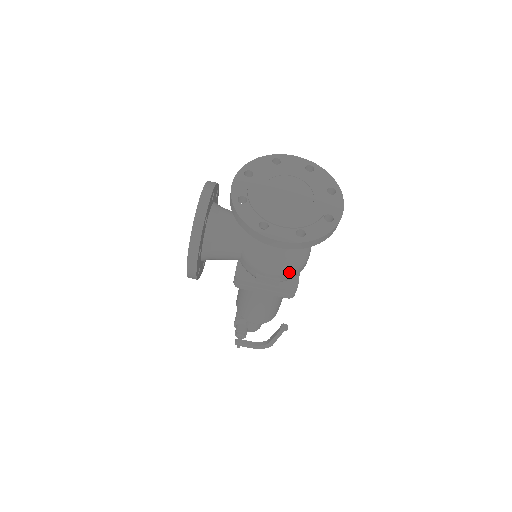
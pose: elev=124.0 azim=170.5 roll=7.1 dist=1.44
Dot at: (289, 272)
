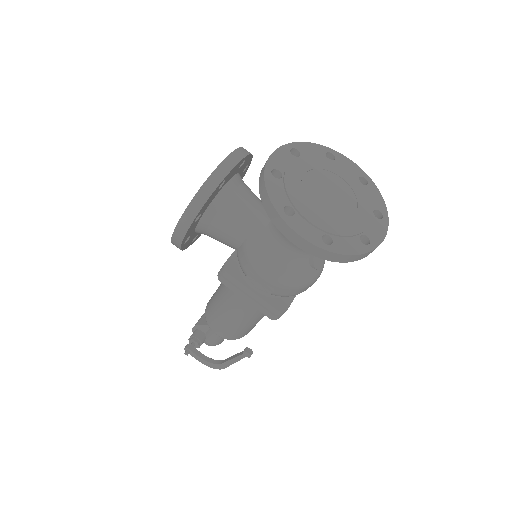
Dot at: (287, 286)
